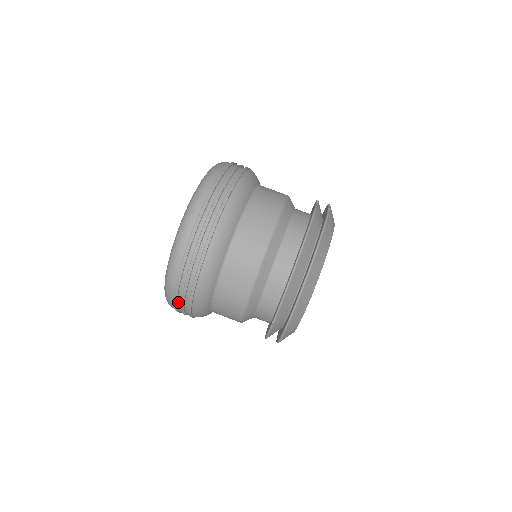
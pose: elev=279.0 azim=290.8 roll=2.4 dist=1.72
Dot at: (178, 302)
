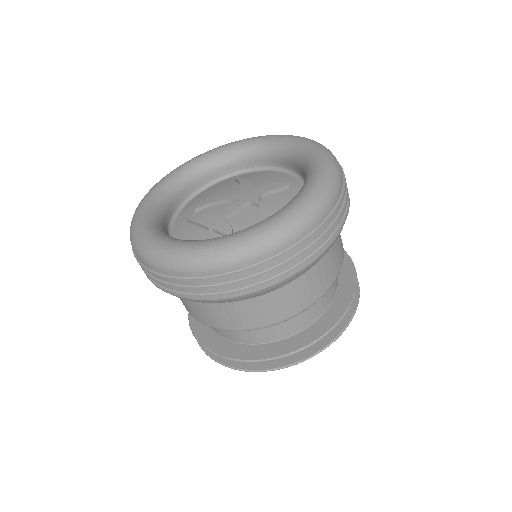
Dot at: occluded
